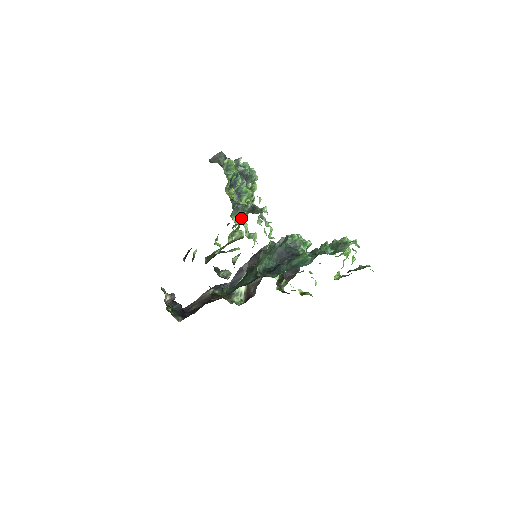
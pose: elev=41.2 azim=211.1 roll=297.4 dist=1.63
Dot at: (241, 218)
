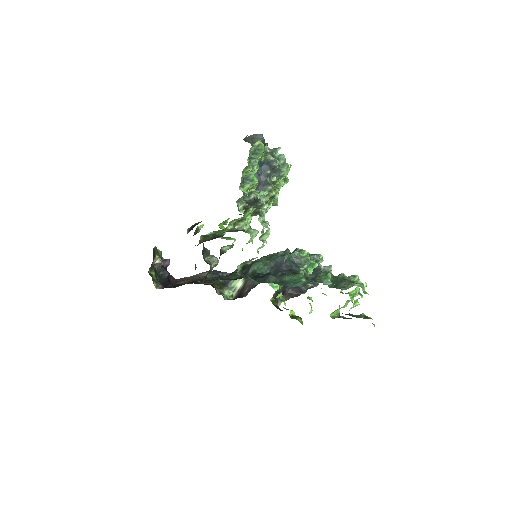
Dot at: (249, 209)
